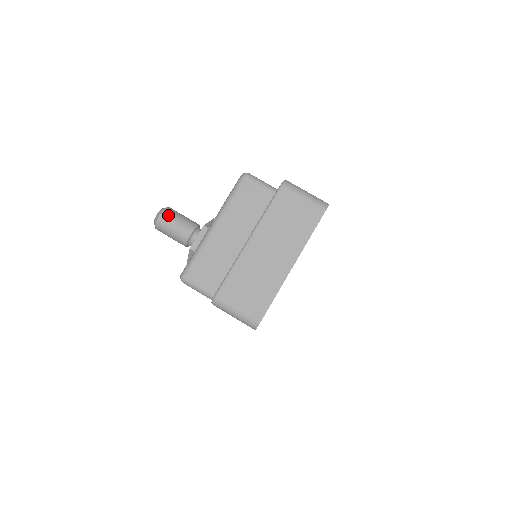
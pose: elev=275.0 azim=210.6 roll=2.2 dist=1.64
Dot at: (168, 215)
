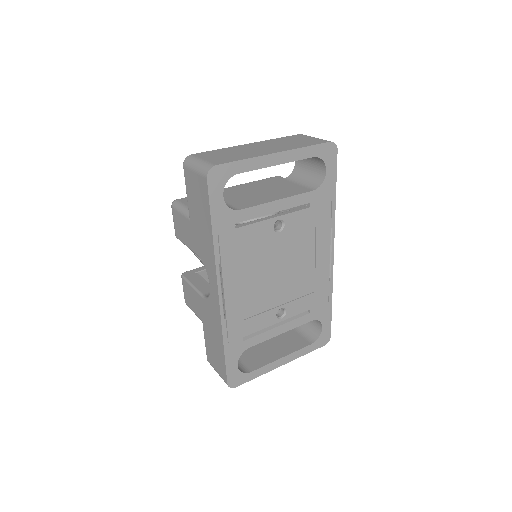
Dot at: occluded
